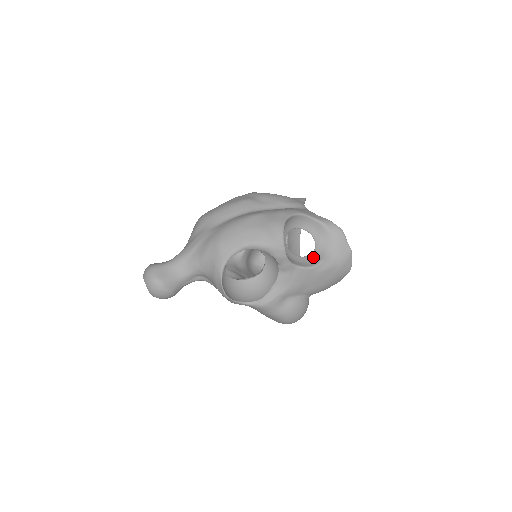
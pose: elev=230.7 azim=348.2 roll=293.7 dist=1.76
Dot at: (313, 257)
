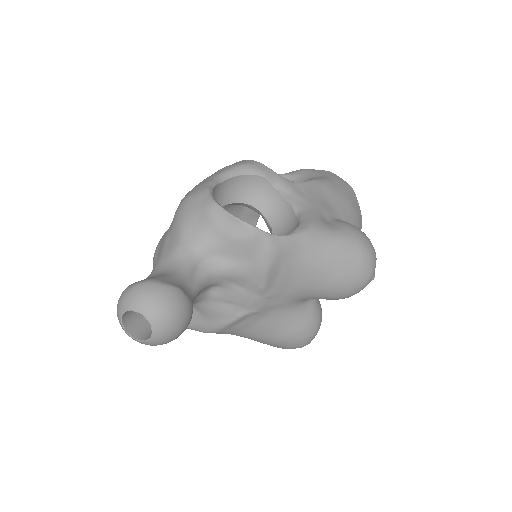
Dot at: occluded
